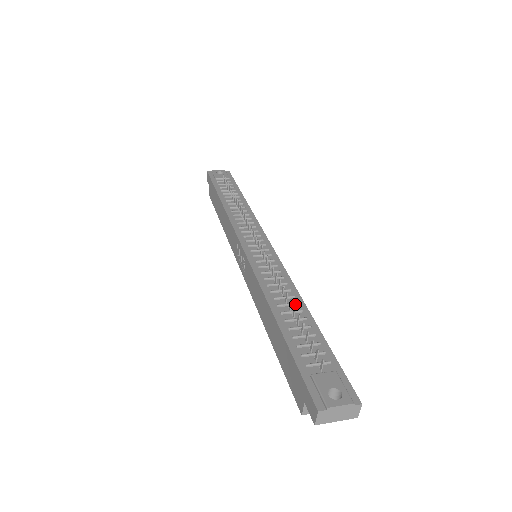
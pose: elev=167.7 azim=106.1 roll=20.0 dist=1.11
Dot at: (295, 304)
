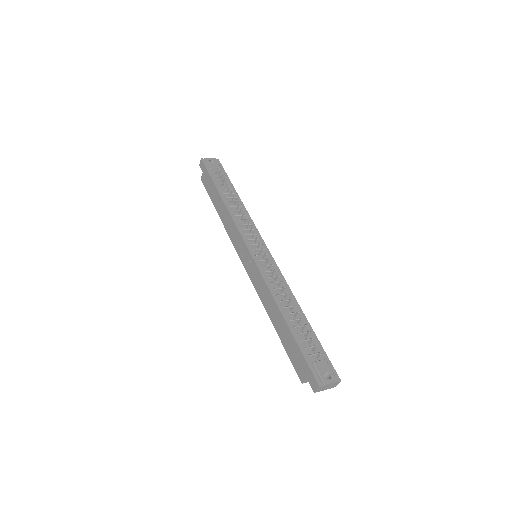
Dot at: occluded
